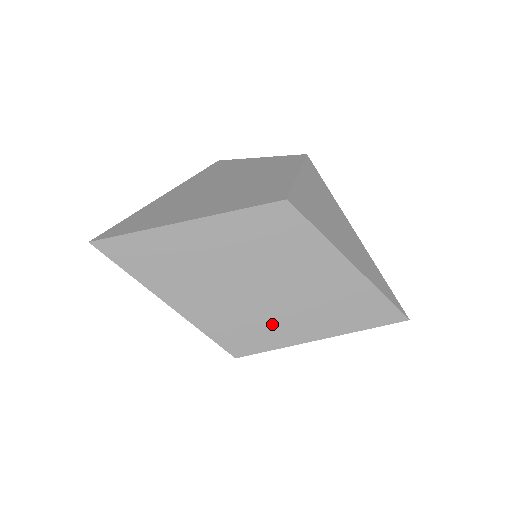
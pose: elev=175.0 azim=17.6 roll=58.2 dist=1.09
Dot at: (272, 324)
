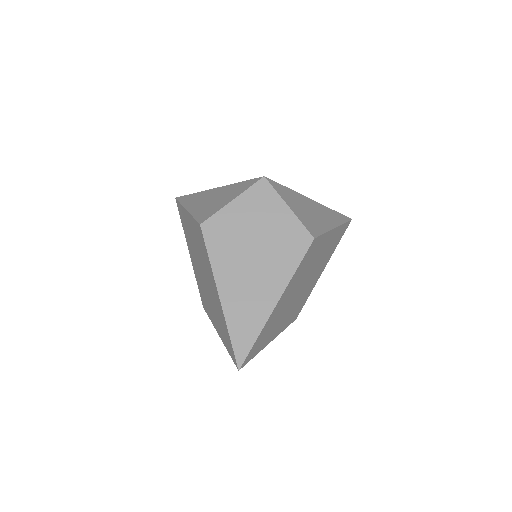
Dot at: (308, 289)
